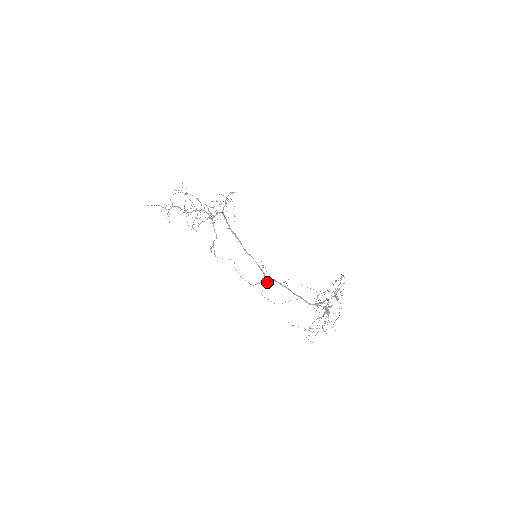
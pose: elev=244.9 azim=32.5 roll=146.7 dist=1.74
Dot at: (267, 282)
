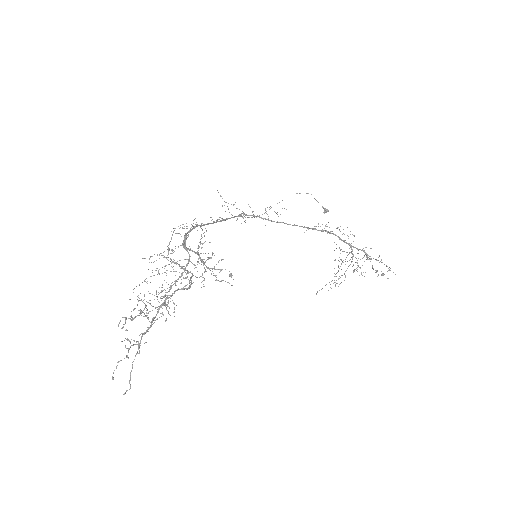
Dot at: occluded
